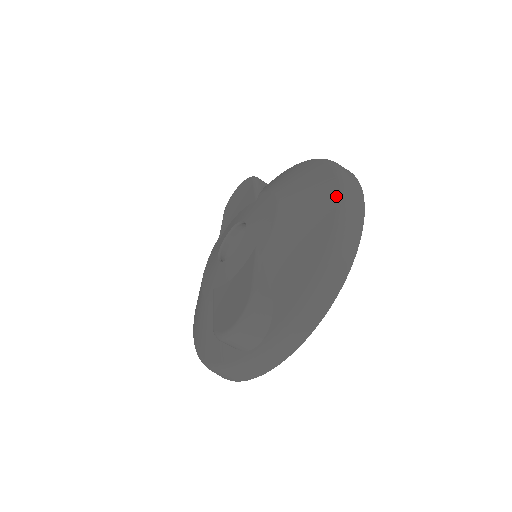
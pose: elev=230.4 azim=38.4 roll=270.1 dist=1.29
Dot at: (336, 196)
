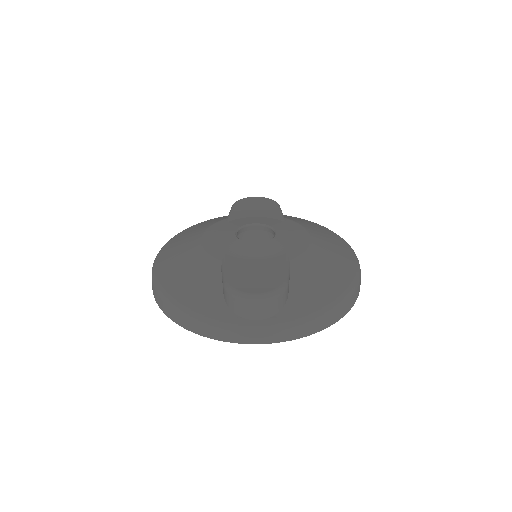
Dot at: (355, 266)
